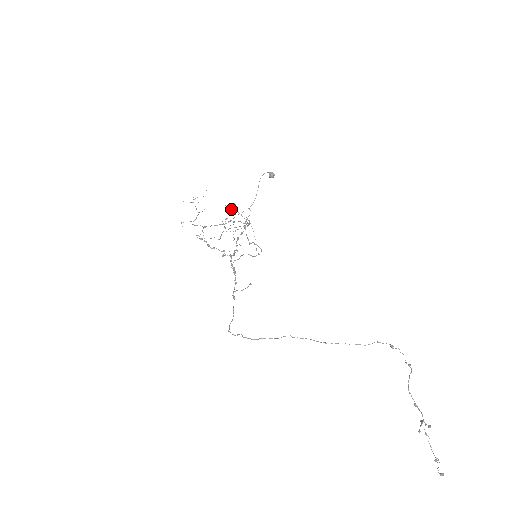
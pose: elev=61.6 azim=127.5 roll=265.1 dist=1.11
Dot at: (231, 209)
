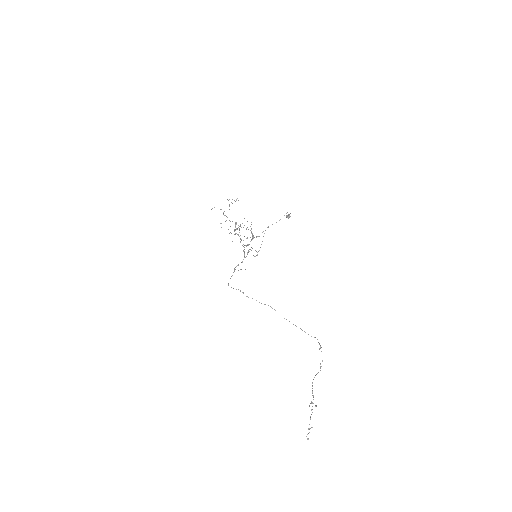
Dot at: occluded
